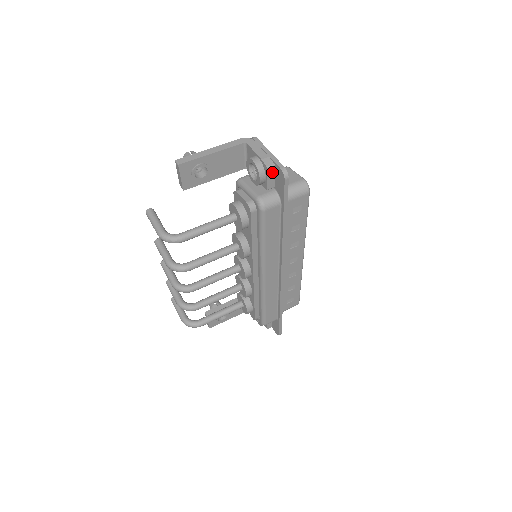
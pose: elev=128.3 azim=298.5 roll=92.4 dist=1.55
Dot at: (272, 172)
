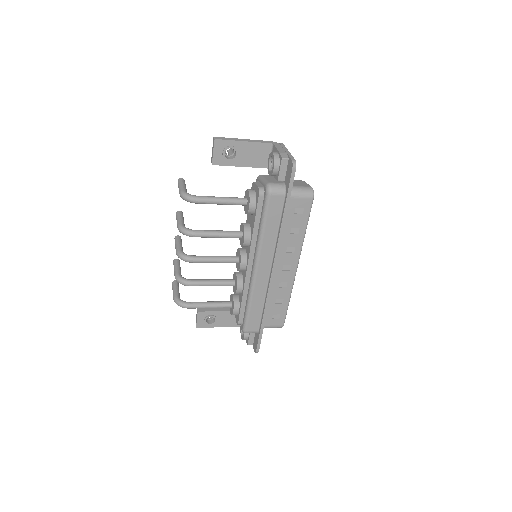
Dot at: (285, 165)
